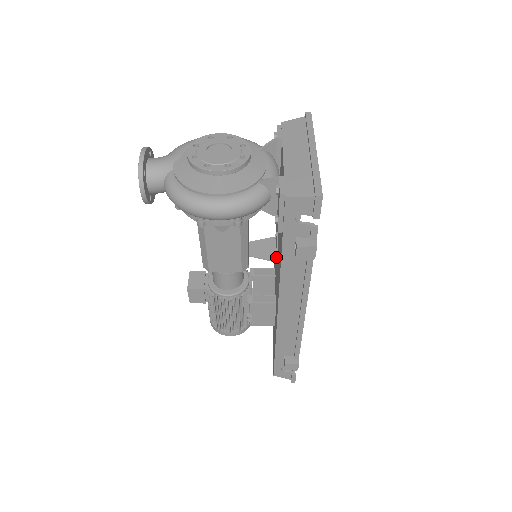
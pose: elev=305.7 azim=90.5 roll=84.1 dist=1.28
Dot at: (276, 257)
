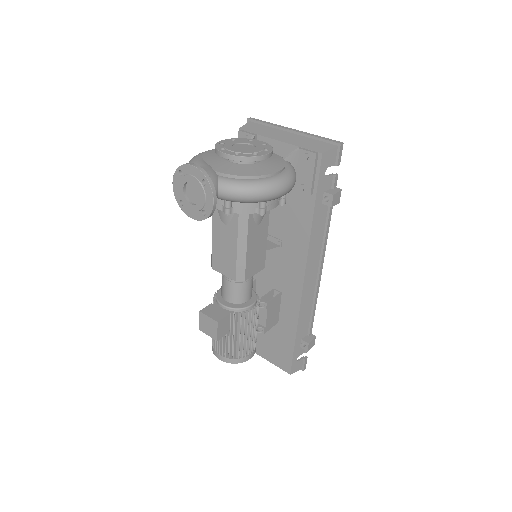
Dot at: (279, 242)
